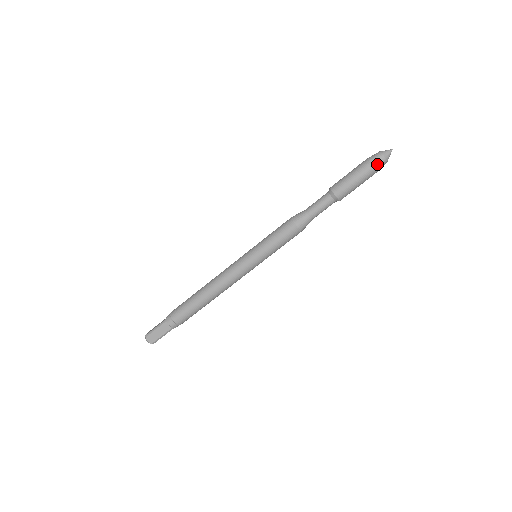
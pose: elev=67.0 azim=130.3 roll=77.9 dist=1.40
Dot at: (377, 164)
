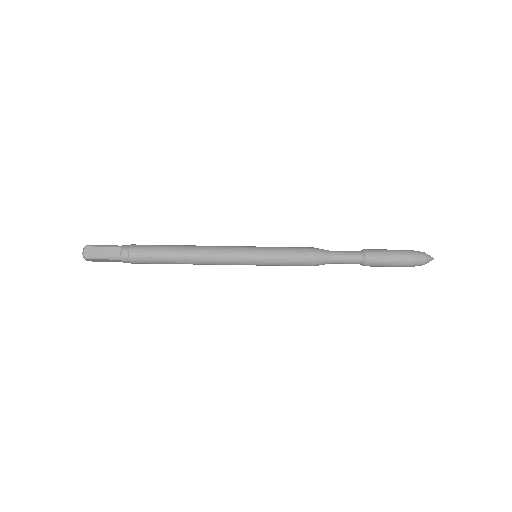
Dot at: (414, 266)
